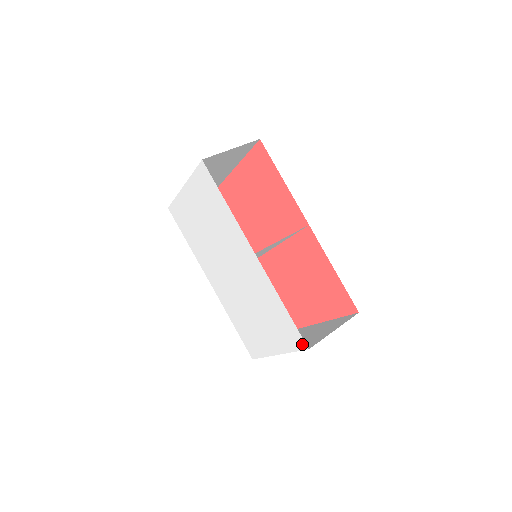
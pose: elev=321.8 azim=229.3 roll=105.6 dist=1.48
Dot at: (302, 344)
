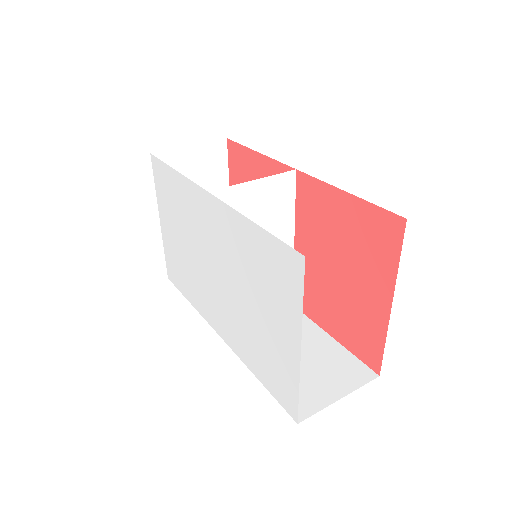
Dot at: (297, 262)
